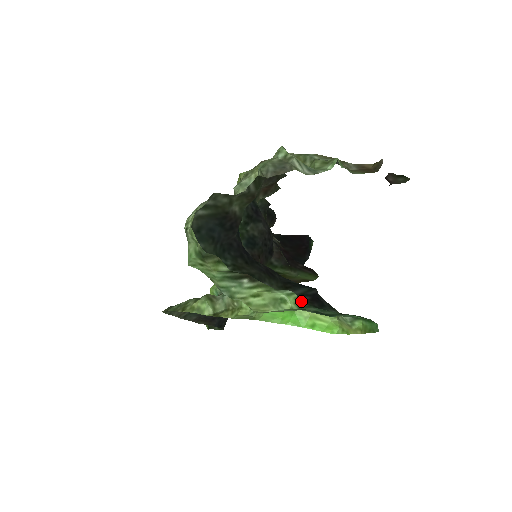
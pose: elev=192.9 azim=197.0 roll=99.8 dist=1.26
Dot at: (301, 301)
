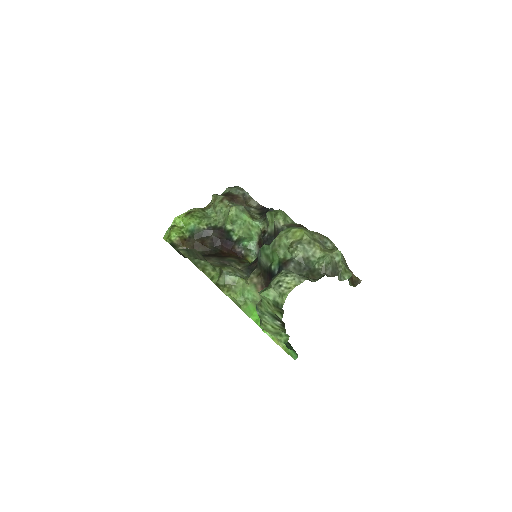
Dot at: occluded
